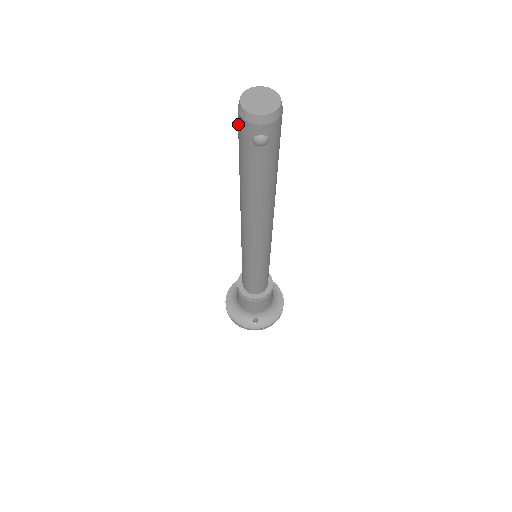
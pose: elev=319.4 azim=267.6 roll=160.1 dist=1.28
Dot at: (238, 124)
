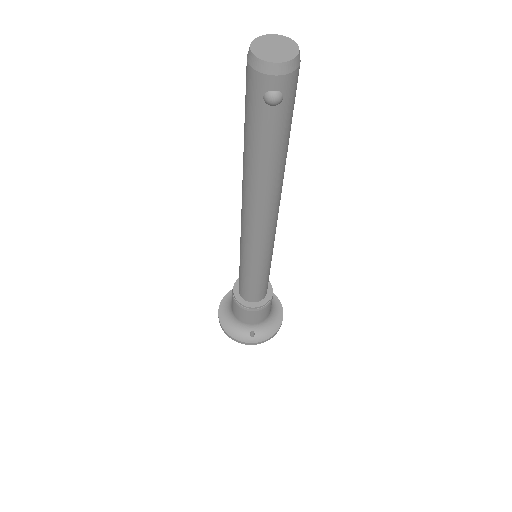
Dot at: (246, 79)
